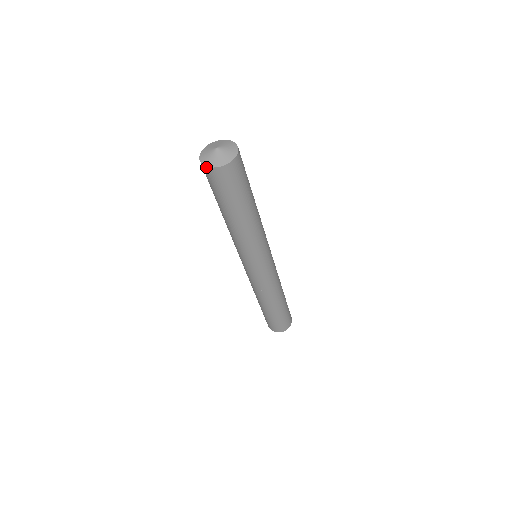
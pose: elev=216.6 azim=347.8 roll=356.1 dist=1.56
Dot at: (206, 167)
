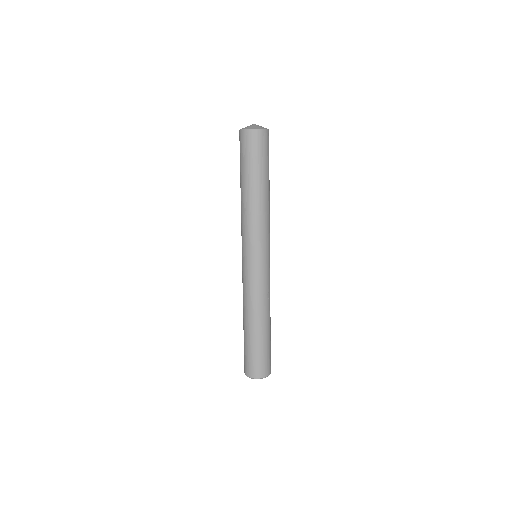
Dot at: (256, 129)
